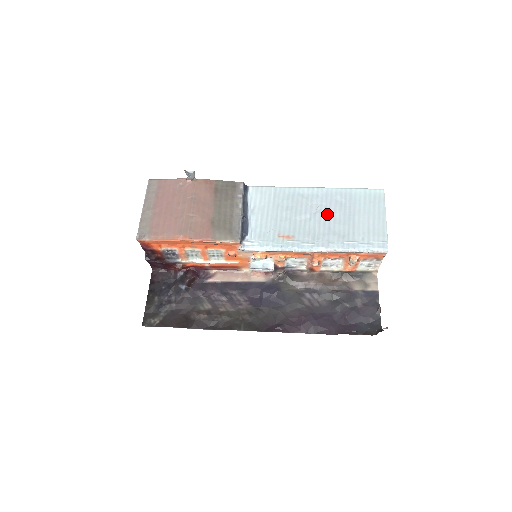
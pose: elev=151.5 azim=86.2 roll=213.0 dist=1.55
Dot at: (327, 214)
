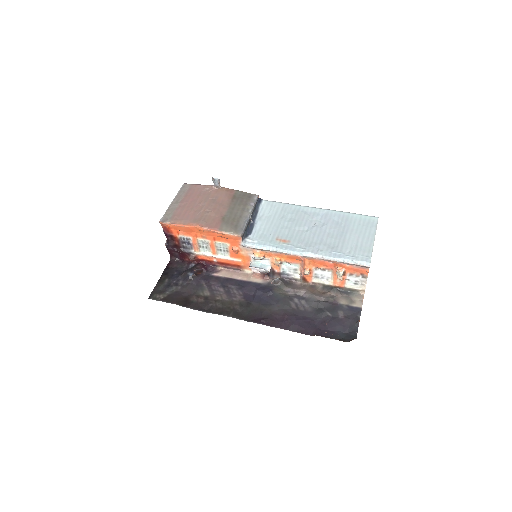
Dot at: (323, 229)
